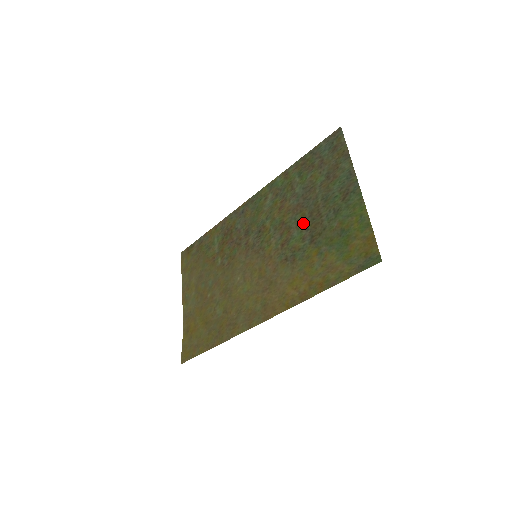
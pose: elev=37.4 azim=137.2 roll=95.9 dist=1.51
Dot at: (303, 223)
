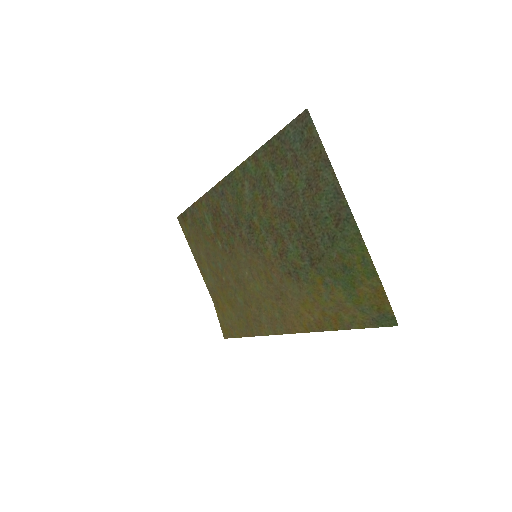
Dot at: (296, 238)
